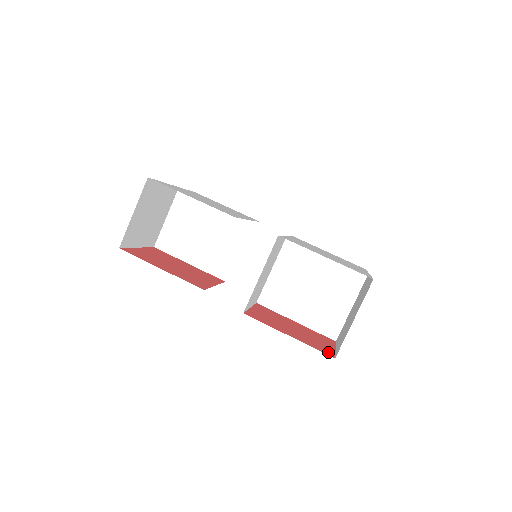
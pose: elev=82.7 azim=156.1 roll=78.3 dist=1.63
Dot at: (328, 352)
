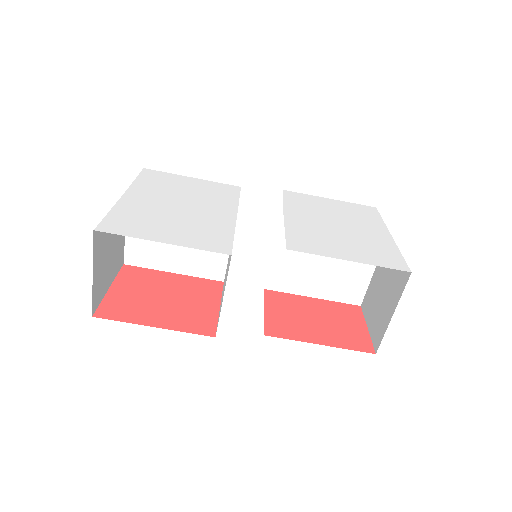
Dot at: (365, 345)
